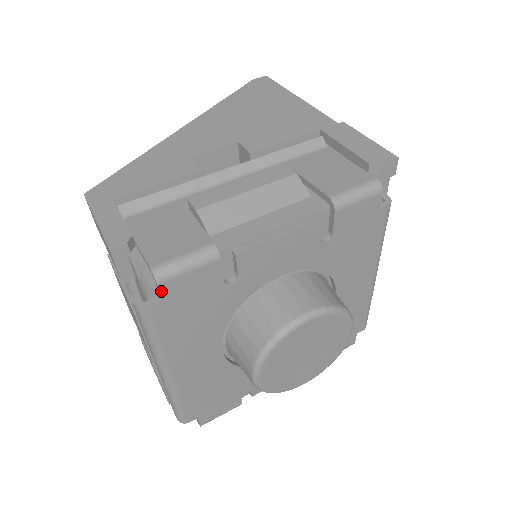
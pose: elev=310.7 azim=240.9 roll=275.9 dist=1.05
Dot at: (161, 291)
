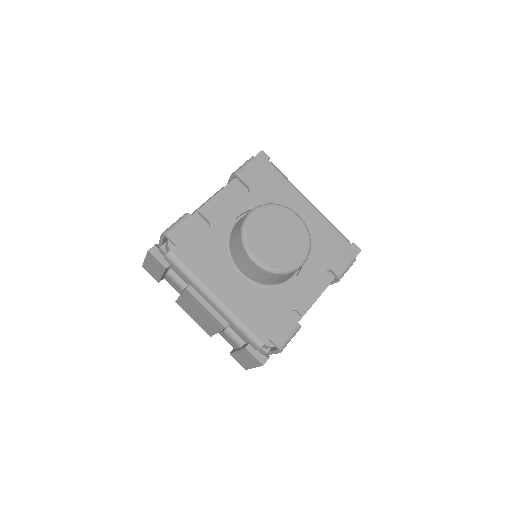
Dot at: (171, 240)
